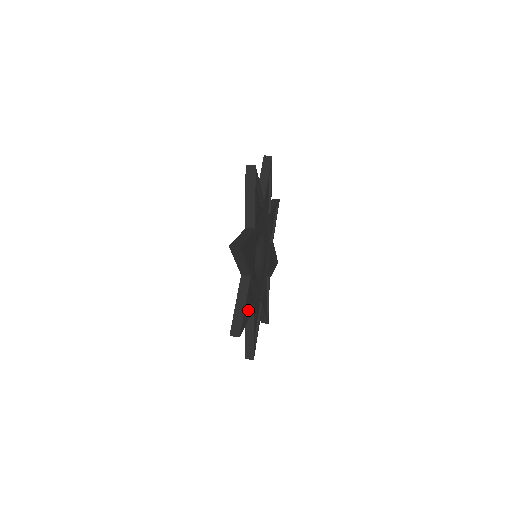
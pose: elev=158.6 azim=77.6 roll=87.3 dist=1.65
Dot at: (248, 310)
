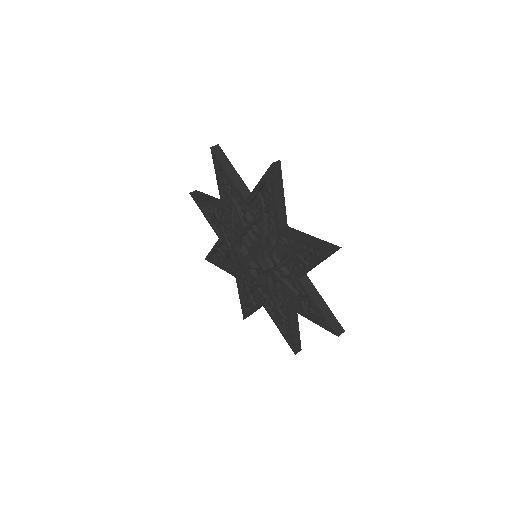
Dot at: occluded
